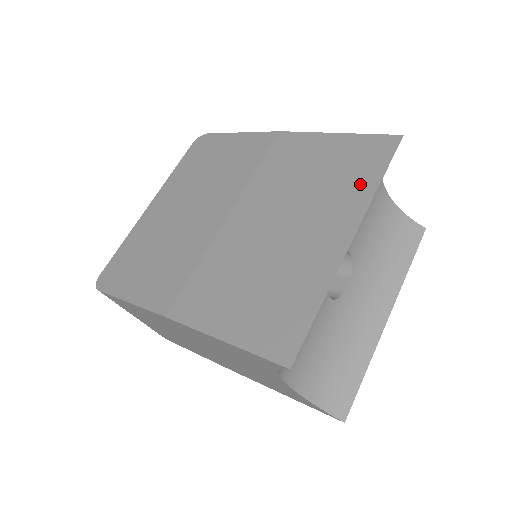
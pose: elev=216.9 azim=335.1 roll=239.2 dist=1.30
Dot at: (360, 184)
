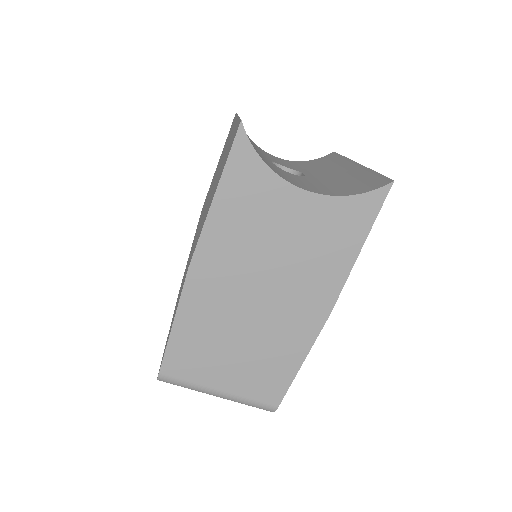
Dot at: occluded
